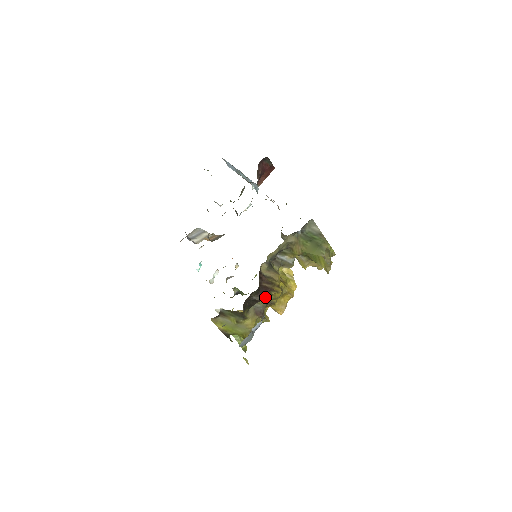
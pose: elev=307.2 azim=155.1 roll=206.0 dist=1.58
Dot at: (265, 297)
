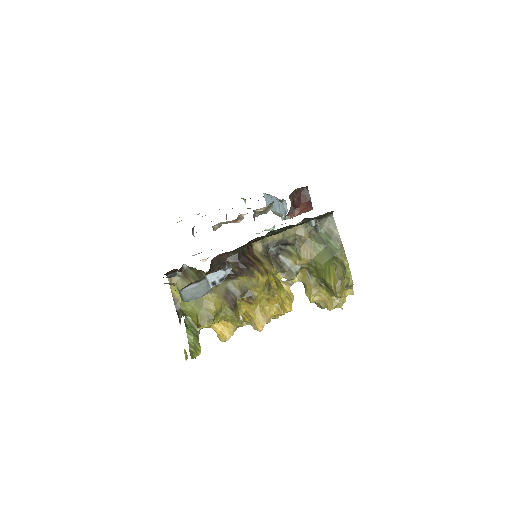
Dot at: (244, 273)
